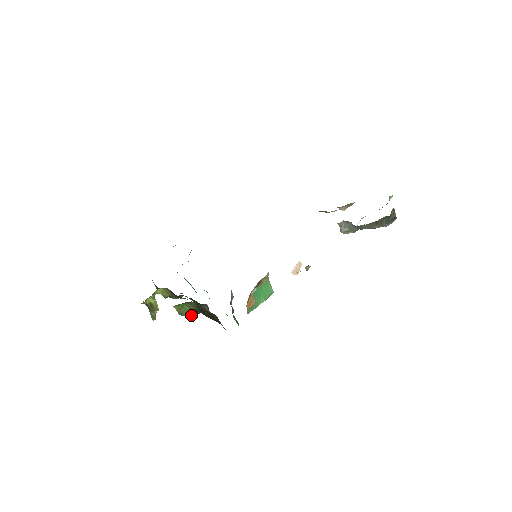
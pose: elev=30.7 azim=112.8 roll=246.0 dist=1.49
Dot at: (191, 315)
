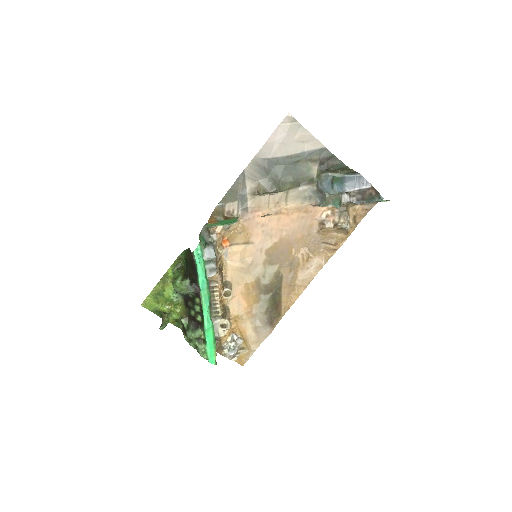
Dot at: (180, 280)
